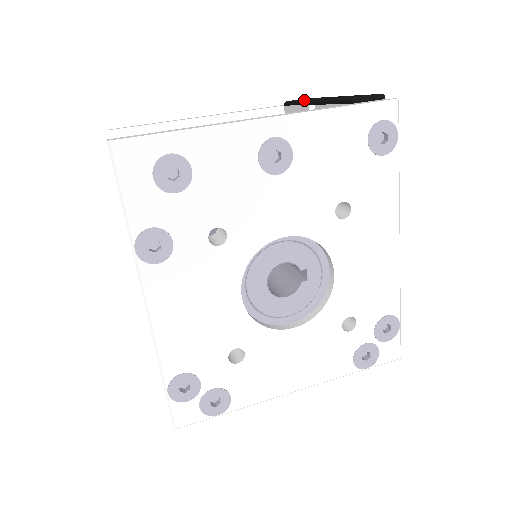
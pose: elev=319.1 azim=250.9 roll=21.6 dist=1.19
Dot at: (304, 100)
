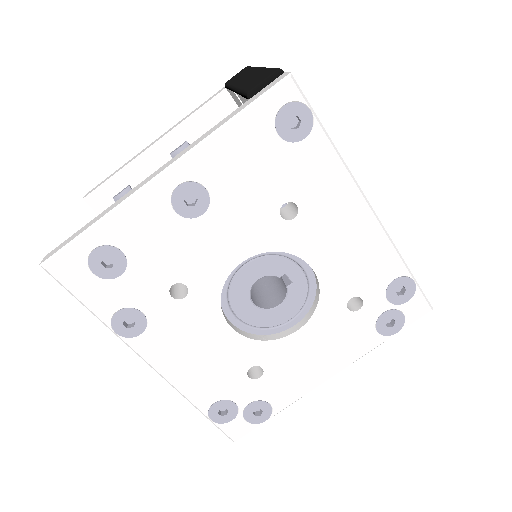
Dot at: (231, 85)
